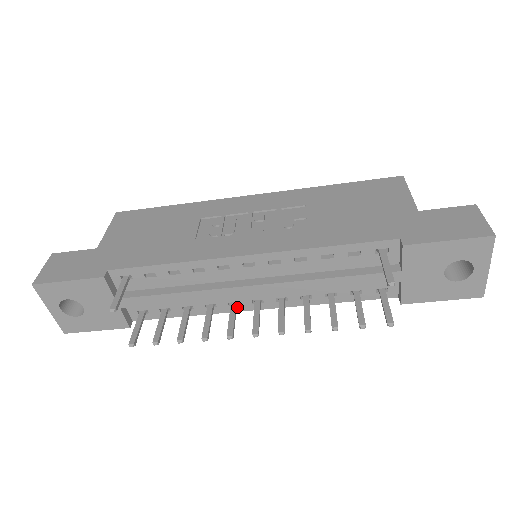
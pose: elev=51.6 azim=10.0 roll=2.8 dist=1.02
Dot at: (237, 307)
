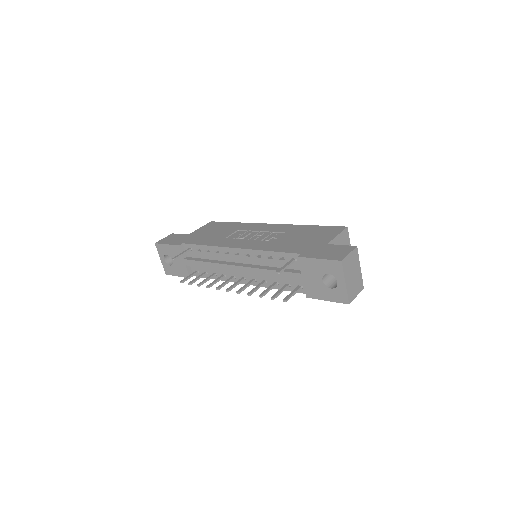
Dot at: (235, 280)
